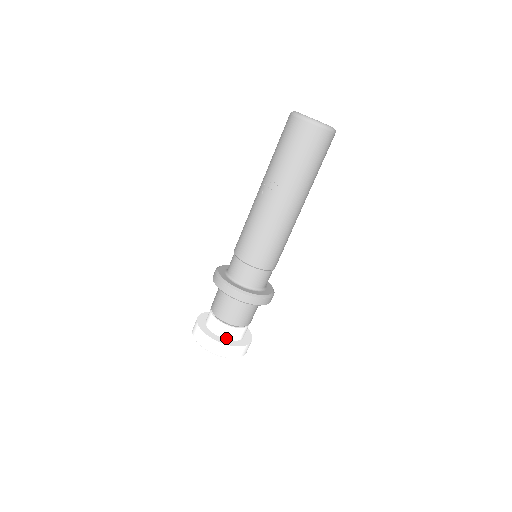
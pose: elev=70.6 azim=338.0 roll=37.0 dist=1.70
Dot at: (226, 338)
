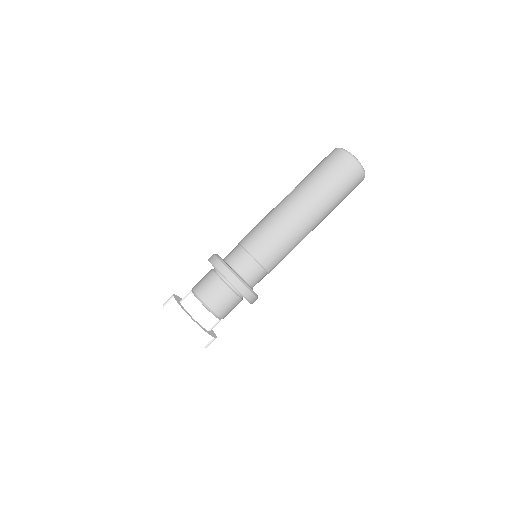
Dot at: (188, 310)
